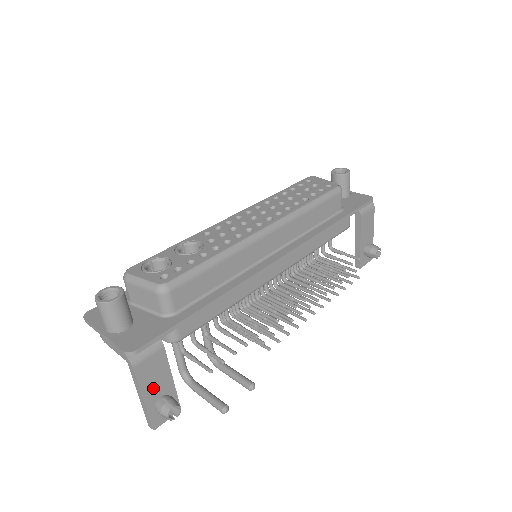
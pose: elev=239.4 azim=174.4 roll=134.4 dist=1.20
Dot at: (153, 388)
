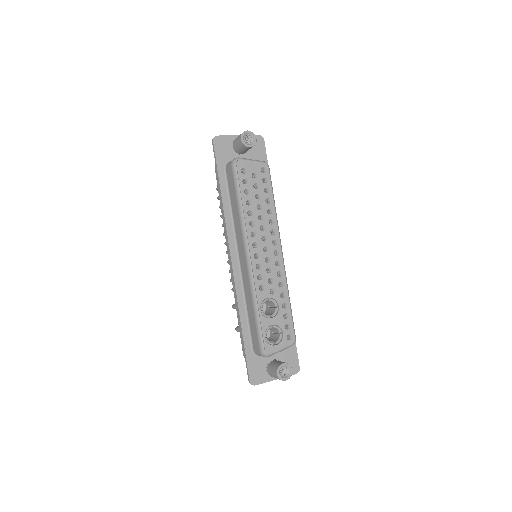
Dot at: occluded
